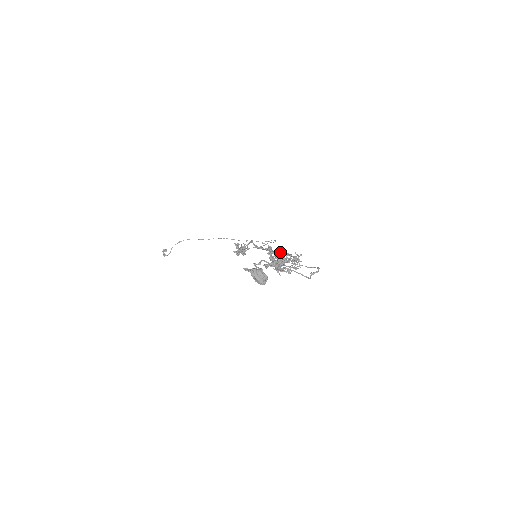
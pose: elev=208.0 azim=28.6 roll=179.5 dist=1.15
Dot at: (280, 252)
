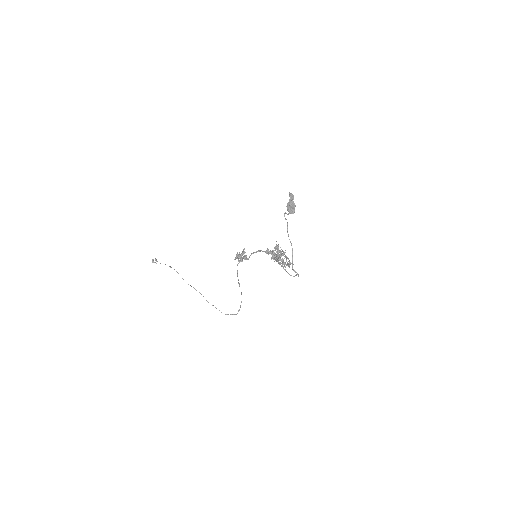
Dot at: (283, 252)
